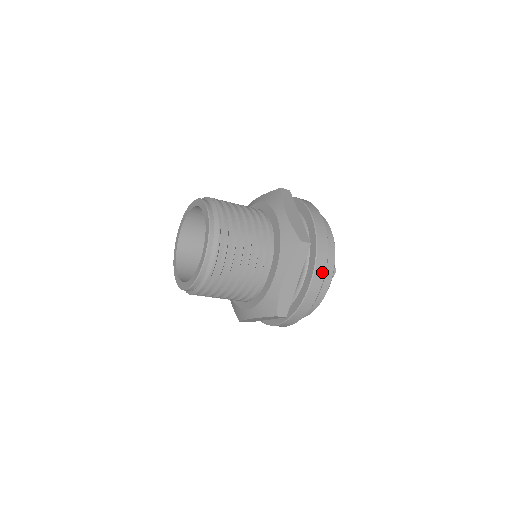
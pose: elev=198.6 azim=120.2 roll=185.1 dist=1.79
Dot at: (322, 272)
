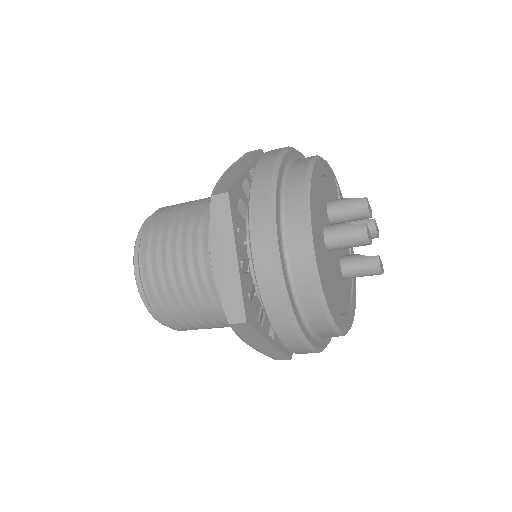
Dot at: (265, 228)
